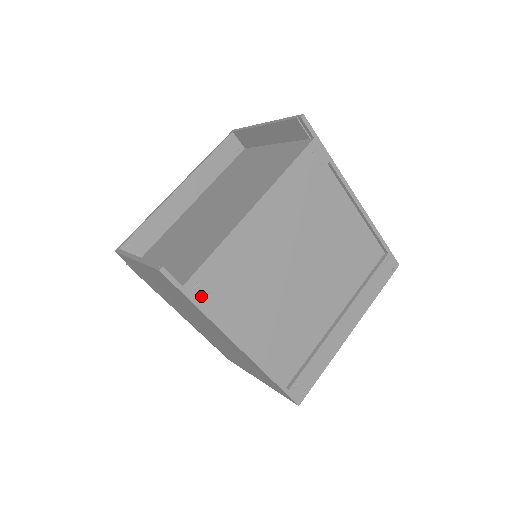
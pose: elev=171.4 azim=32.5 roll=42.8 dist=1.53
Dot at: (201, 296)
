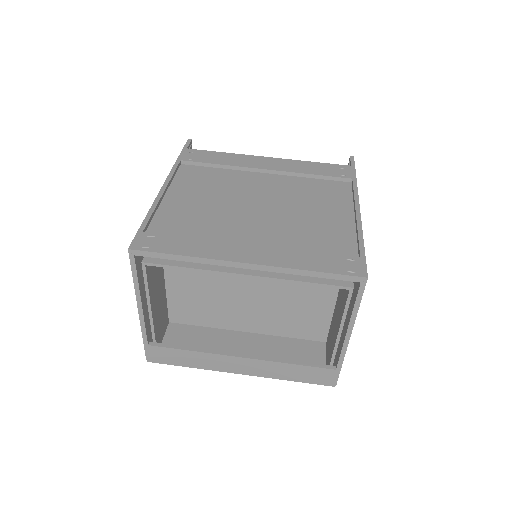
Dot at: (187, 157)
